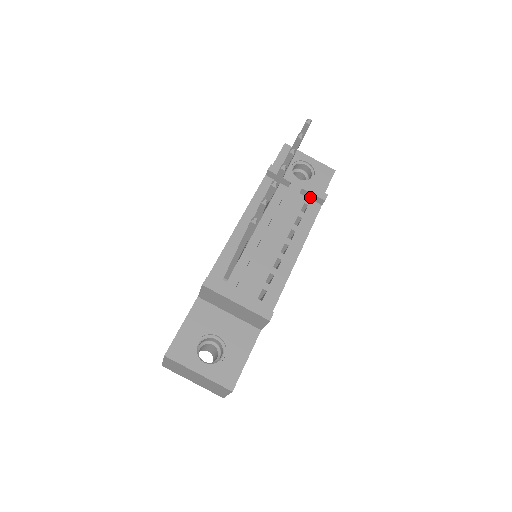
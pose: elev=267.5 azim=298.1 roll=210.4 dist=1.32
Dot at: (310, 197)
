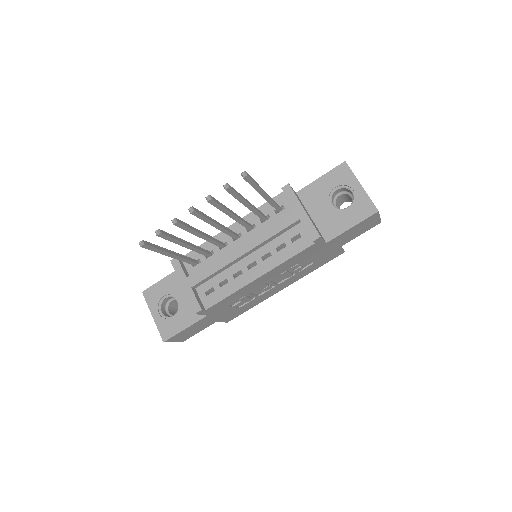
Dot at: (307, 230)
